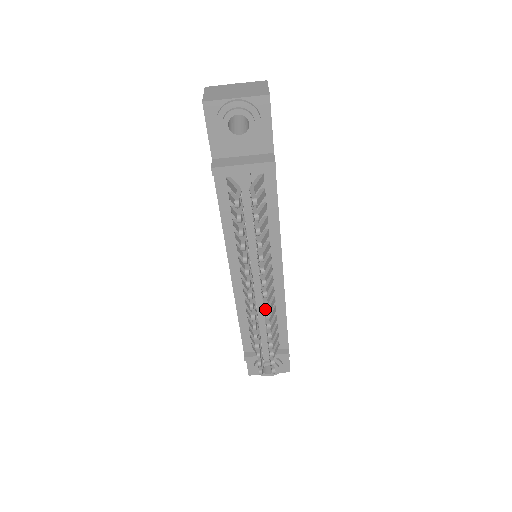
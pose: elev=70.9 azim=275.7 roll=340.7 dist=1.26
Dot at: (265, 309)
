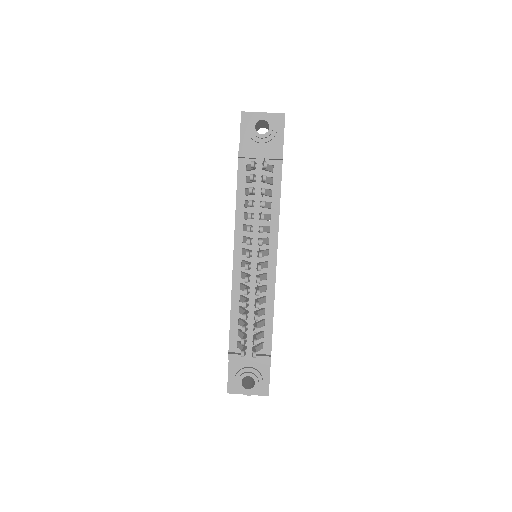
Dot at: (257, 276)
